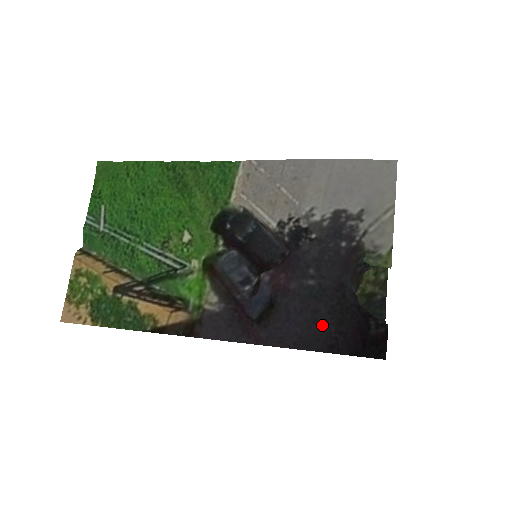
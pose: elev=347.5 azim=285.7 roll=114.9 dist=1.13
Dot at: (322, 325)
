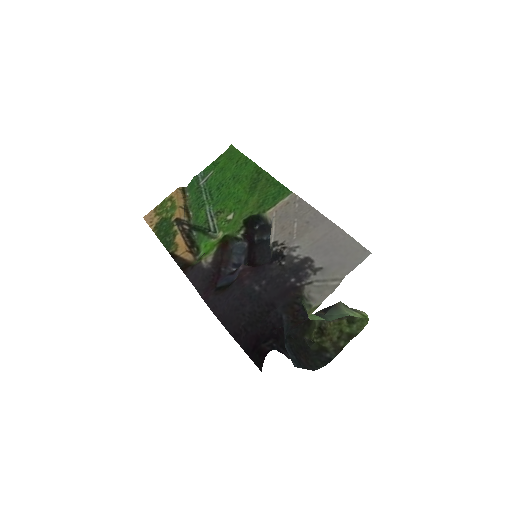
Dot at: (239, 315)
